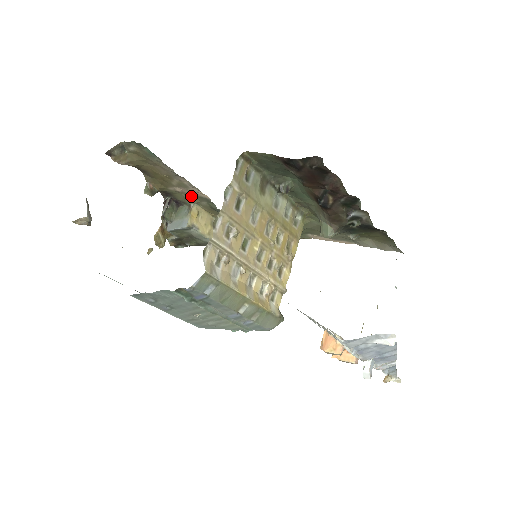
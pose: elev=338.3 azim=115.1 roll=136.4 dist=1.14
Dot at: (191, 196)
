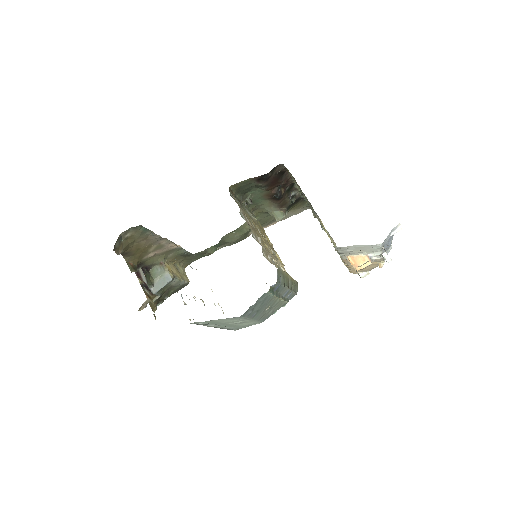
Dot at: (162, 254)
